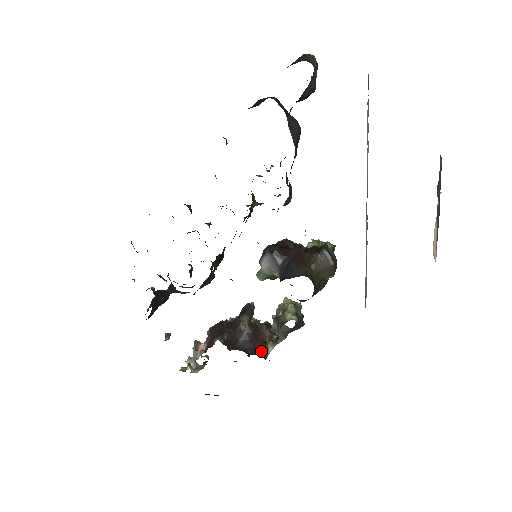
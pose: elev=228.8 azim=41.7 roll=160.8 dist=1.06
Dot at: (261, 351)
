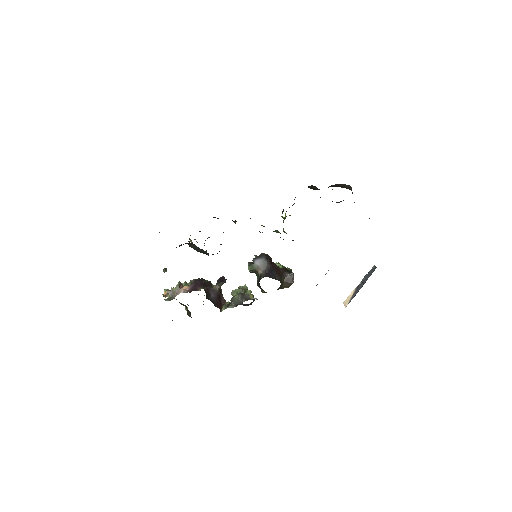
Dot at: (220, 308)
